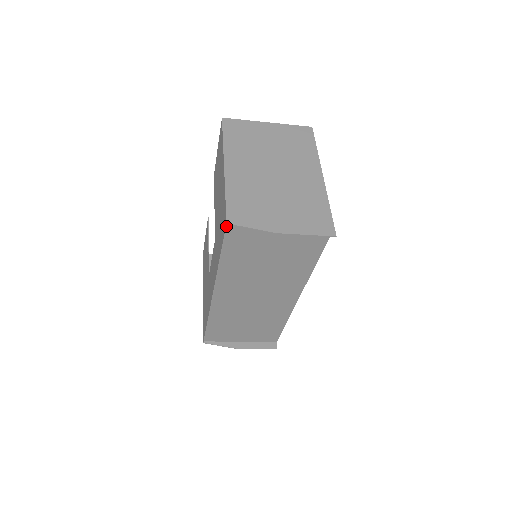
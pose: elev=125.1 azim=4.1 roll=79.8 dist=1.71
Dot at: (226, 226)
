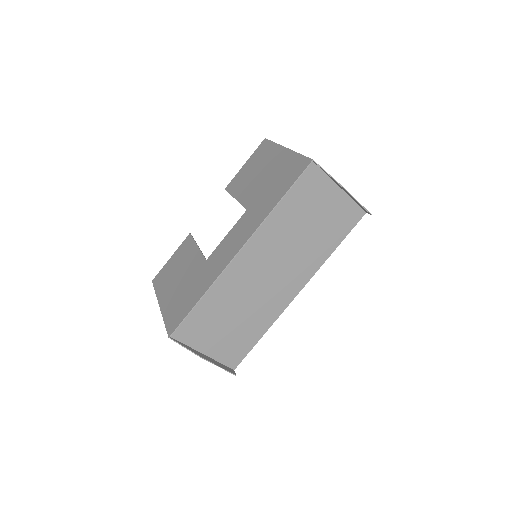
Dot at: (311, 163)
